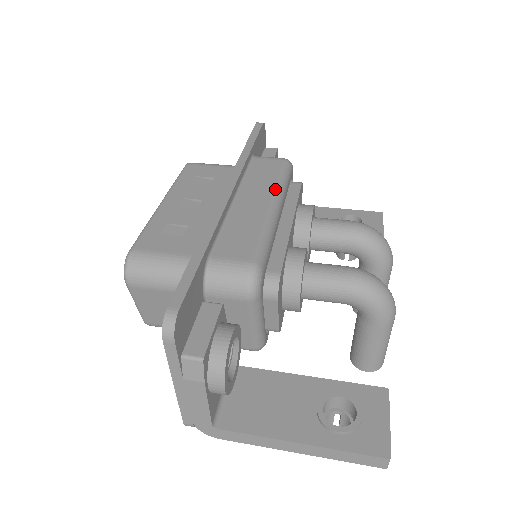
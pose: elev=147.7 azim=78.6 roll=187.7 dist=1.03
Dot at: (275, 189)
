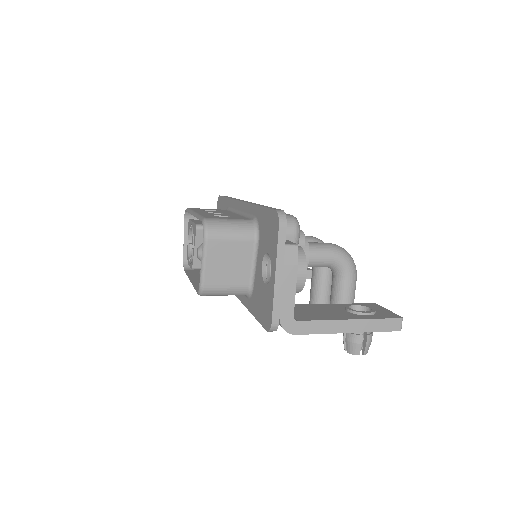
Dot at: occluded
